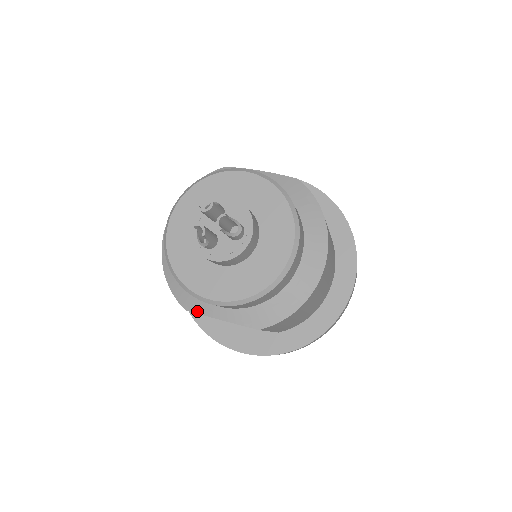
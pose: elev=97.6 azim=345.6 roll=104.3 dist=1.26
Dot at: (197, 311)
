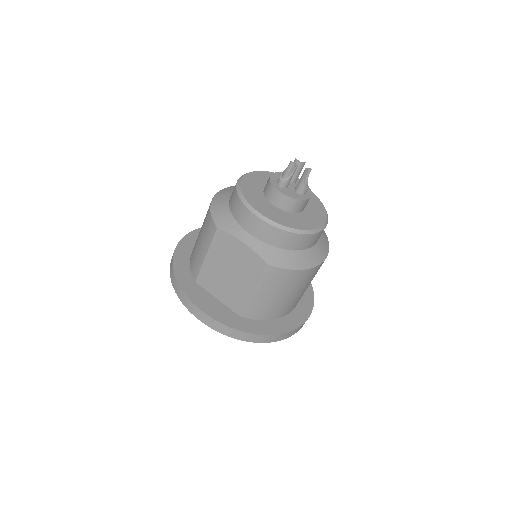
Dot at: (228, 231)
